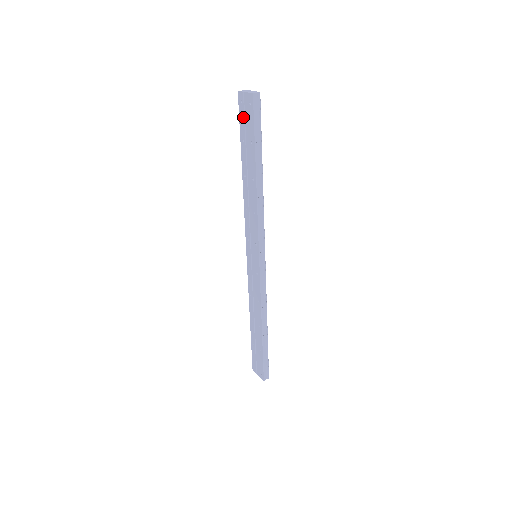
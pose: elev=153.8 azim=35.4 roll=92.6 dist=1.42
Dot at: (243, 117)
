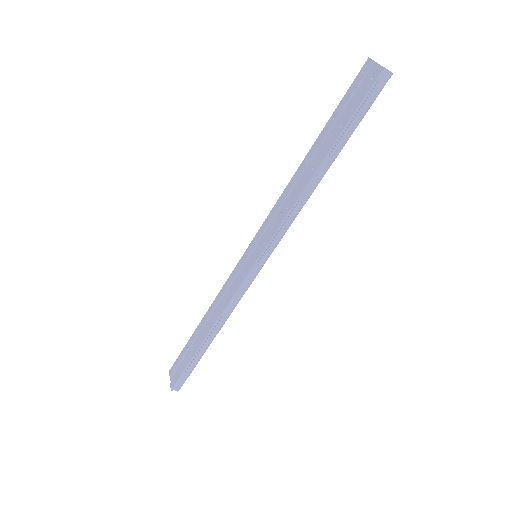
Dot at: (353, 91)
